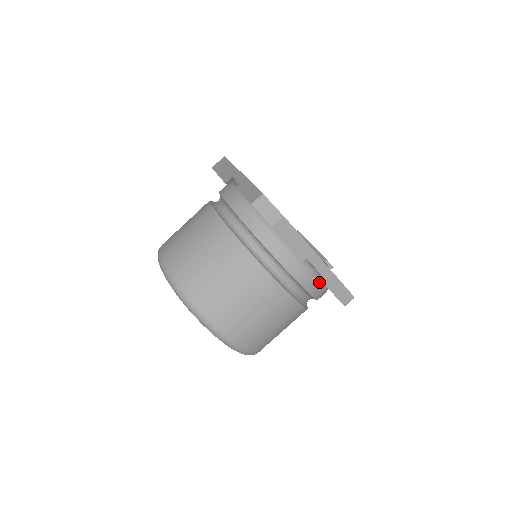
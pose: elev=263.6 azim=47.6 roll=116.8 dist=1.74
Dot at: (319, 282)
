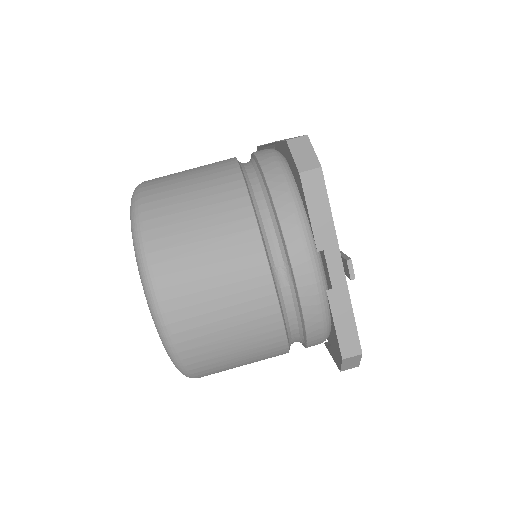
Dot at: (324, 304)
